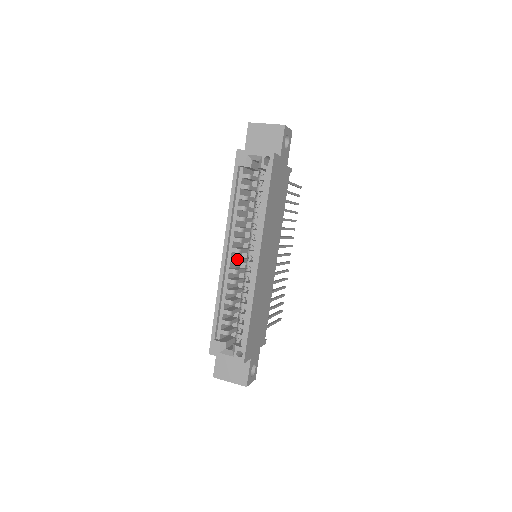
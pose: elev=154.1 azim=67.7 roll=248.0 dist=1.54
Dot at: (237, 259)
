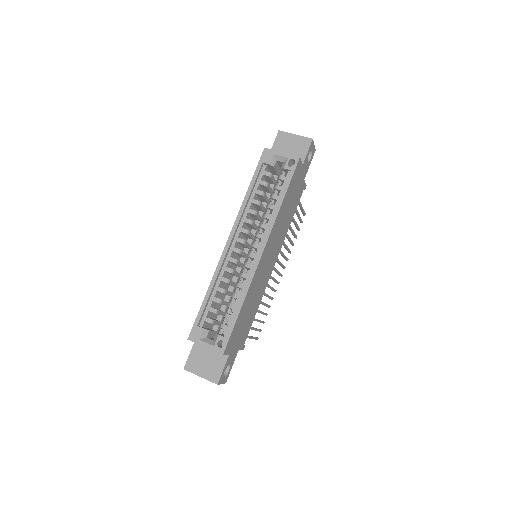
Dot at: occluded
